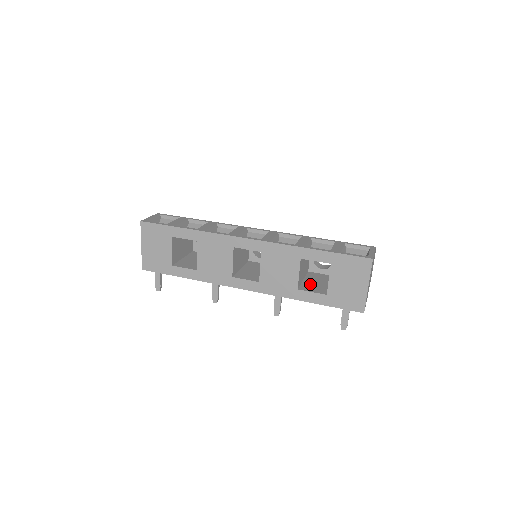
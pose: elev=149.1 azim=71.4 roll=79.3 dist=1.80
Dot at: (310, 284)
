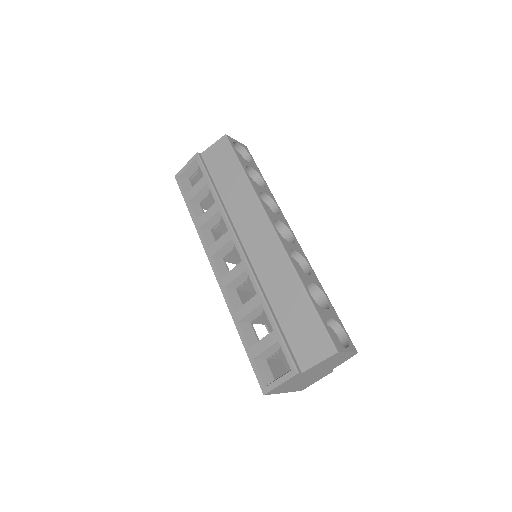
Dot at: occluded
